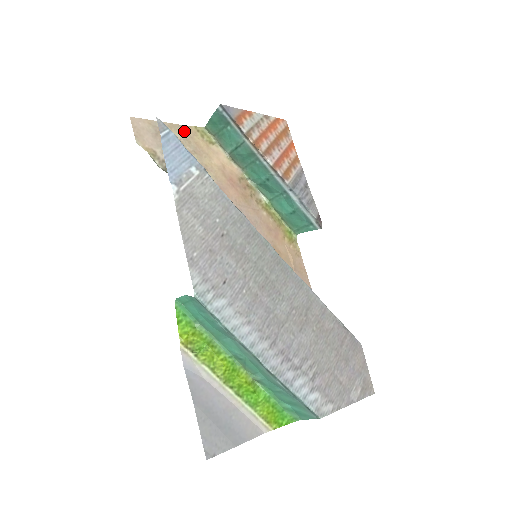
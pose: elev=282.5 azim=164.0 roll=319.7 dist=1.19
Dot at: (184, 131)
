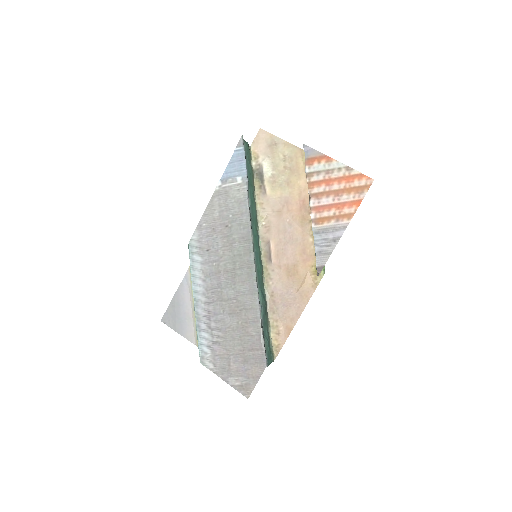
Dot at: (294, 151)
